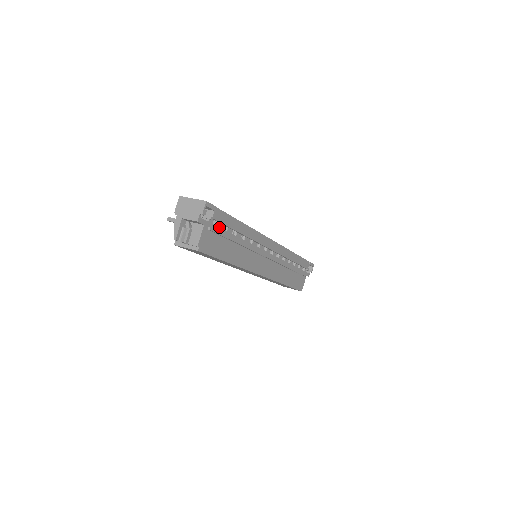
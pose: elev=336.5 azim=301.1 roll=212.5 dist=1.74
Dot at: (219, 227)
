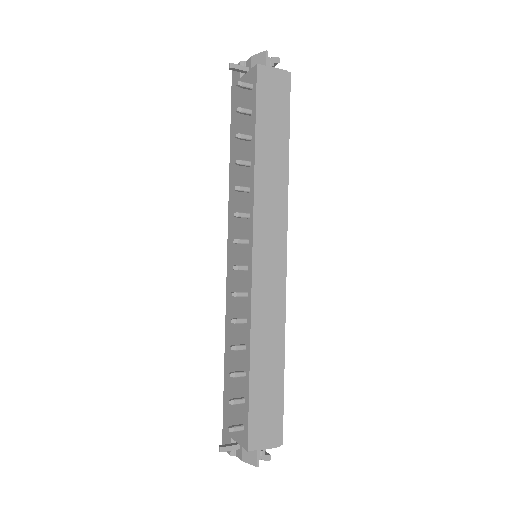
Dot at: occluded
